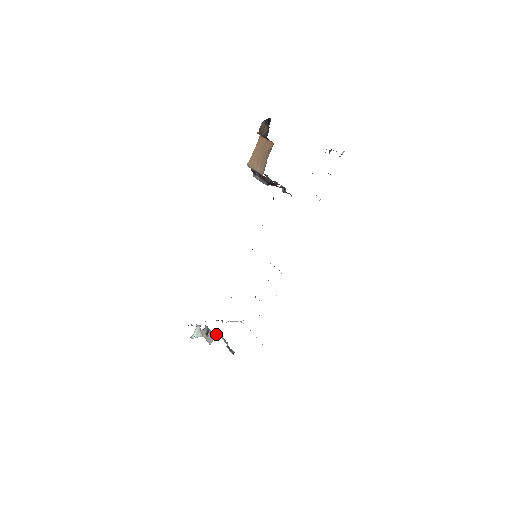
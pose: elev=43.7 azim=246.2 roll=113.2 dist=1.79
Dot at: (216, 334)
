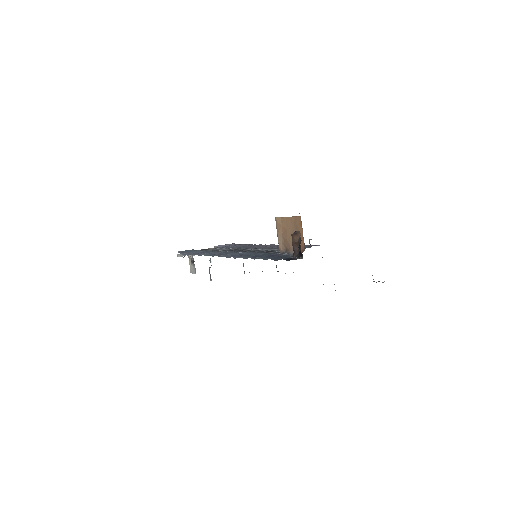
Dot at: occluded
